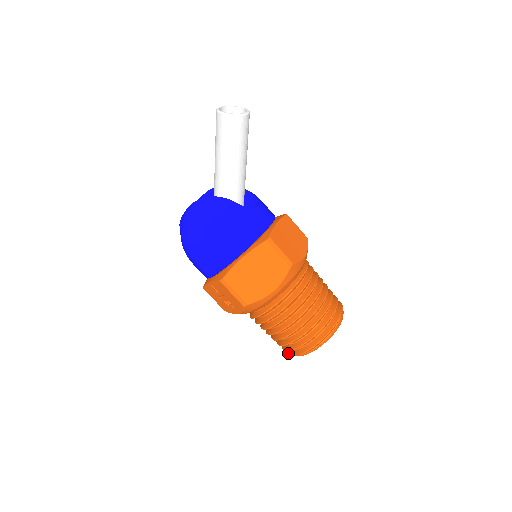
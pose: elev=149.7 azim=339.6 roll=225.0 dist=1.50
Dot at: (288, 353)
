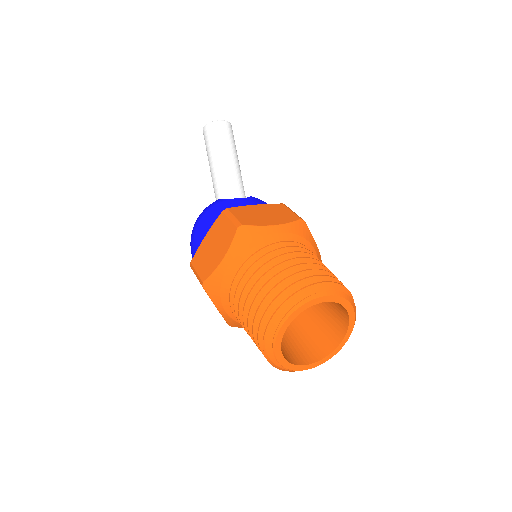
Dot at: (276, 366)
